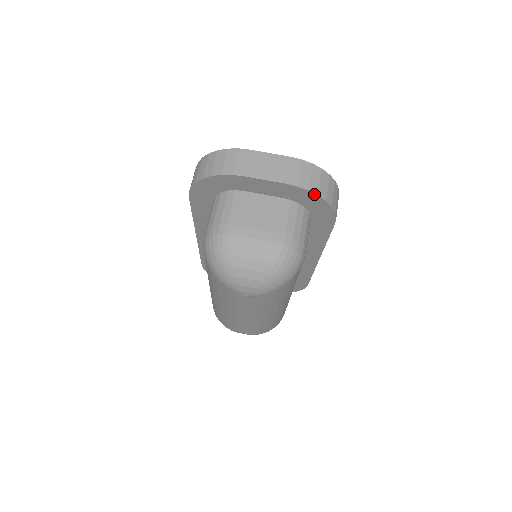
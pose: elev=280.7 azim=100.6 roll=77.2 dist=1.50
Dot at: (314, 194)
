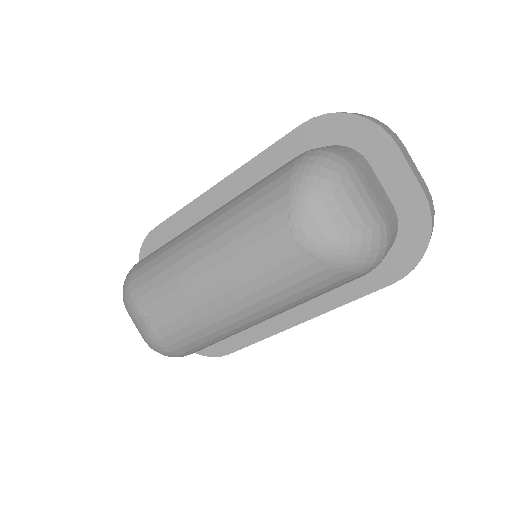
Dot at: (430, 227)
